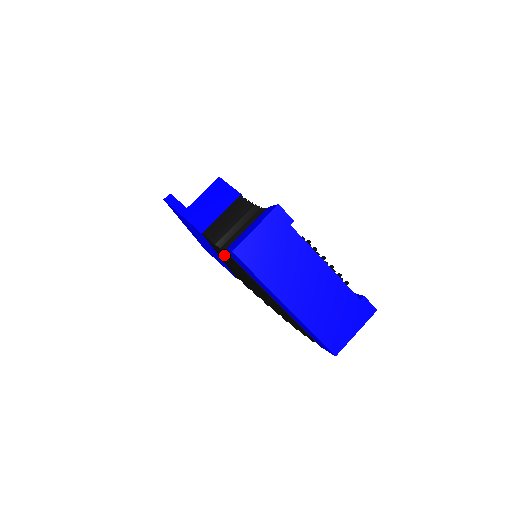
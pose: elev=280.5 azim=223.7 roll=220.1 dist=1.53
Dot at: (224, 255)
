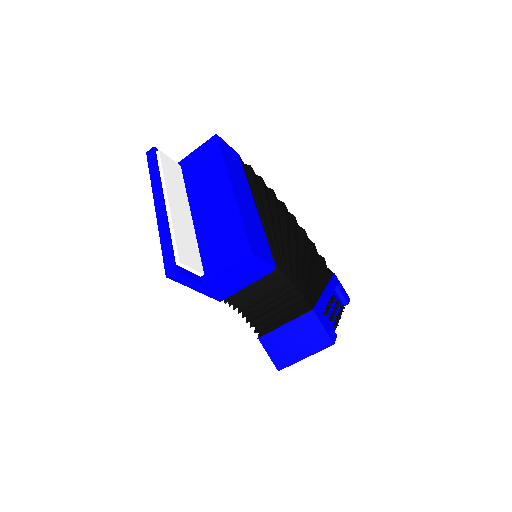
Dot at: occluded
